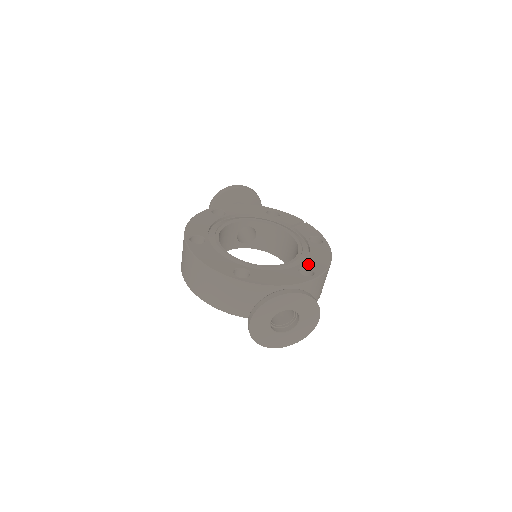
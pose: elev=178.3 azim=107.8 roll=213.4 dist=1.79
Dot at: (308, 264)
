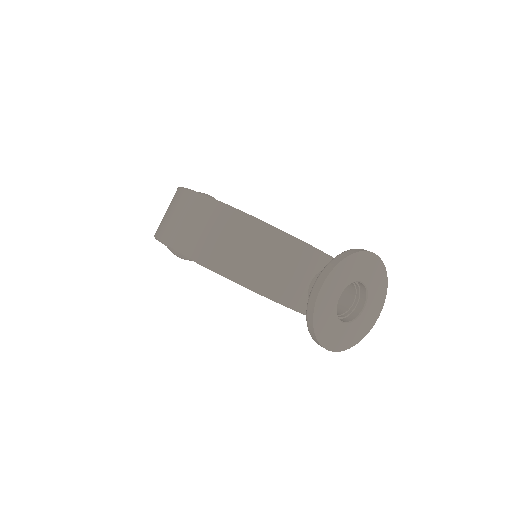
Dot at: occluded
